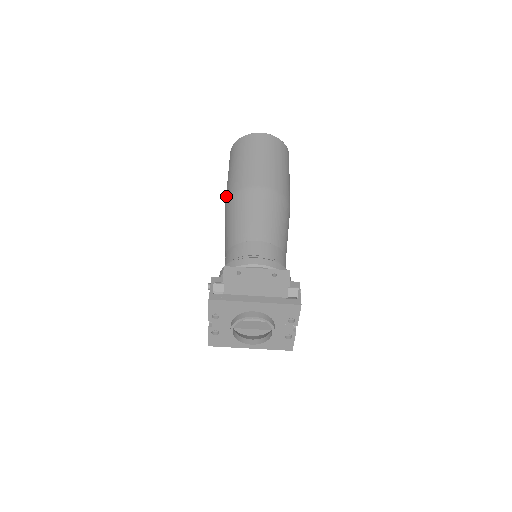
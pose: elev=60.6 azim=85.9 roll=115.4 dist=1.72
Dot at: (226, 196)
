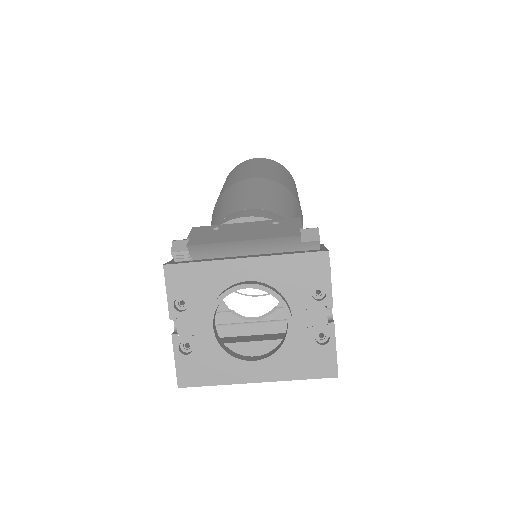
Dot at: occluded
